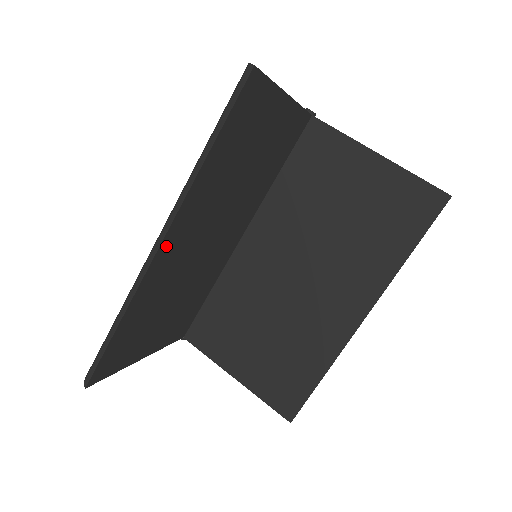
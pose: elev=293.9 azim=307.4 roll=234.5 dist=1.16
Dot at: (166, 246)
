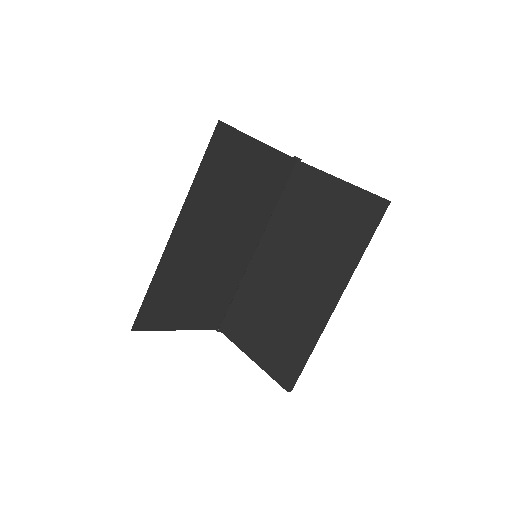
Dot at: (178, 234)
